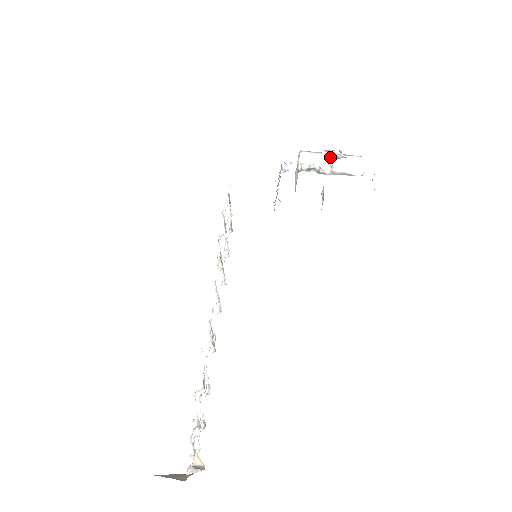
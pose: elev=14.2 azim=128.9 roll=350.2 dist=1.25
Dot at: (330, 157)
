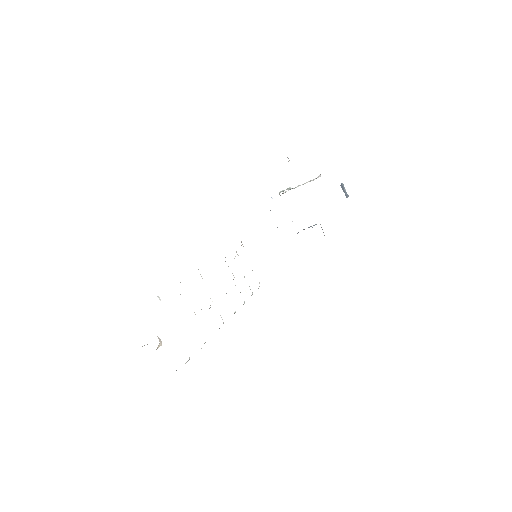
Dot at: occluded
